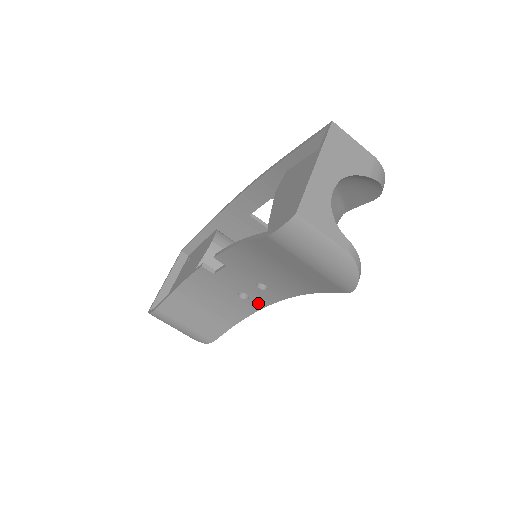
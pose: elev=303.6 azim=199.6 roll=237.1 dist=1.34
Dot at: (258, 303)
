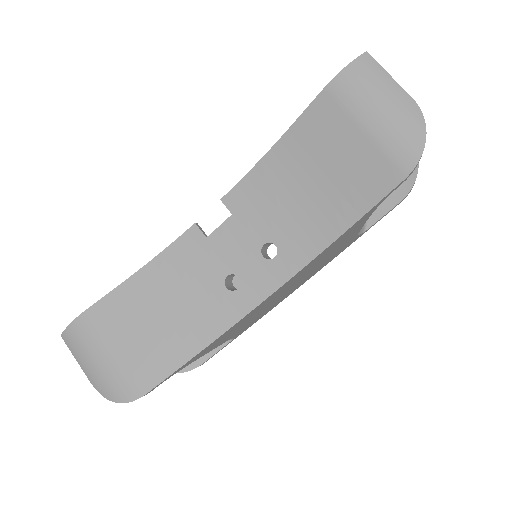
Dot at: (249, 297)
